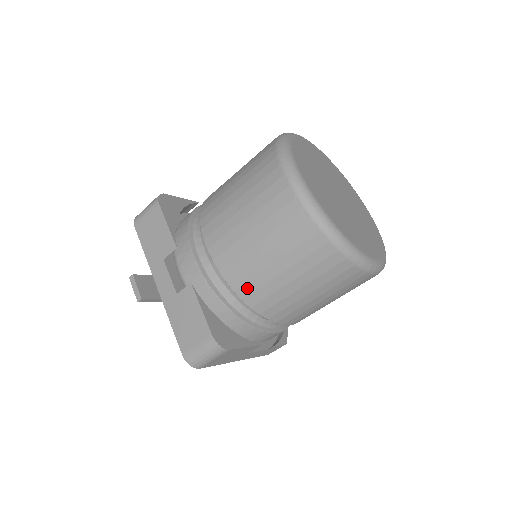
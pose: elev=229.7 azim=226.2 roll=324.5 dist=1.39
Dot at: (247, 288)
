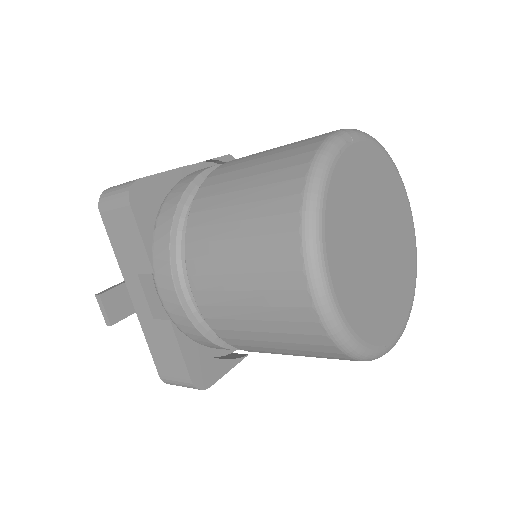
Dot at: (236, 342)
